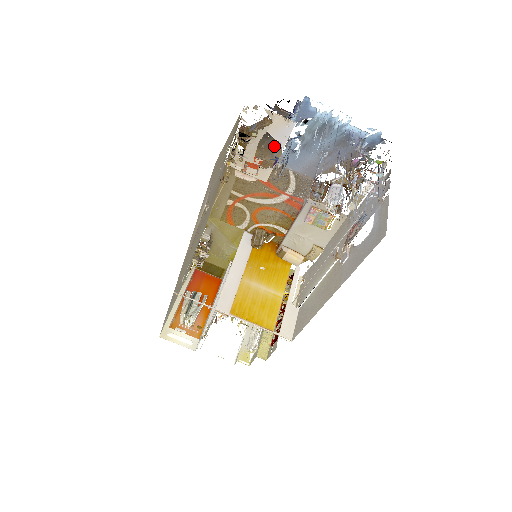
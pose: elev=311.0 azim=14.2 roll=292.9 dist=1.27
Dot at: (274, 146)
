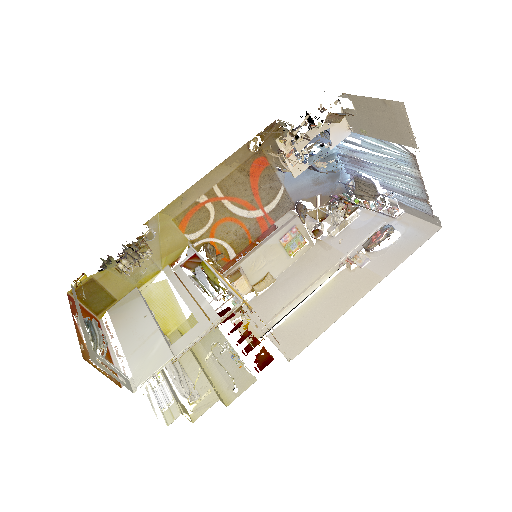
Dot at: occluded
